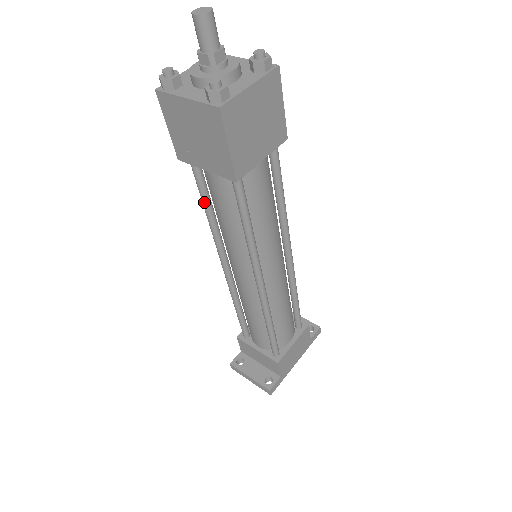
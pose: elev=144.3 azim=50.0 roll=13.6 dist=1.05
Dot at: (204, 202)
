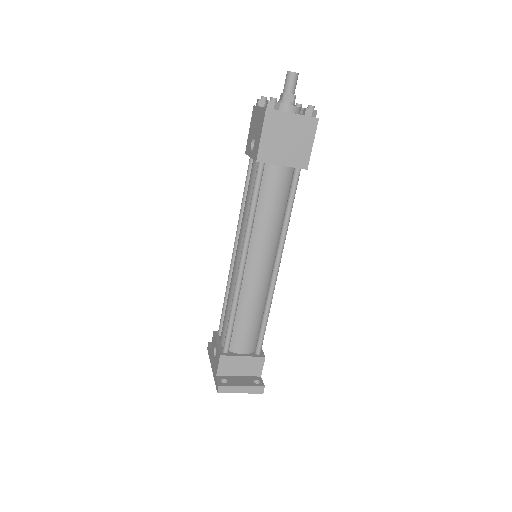
Dot at: (256, 199)
